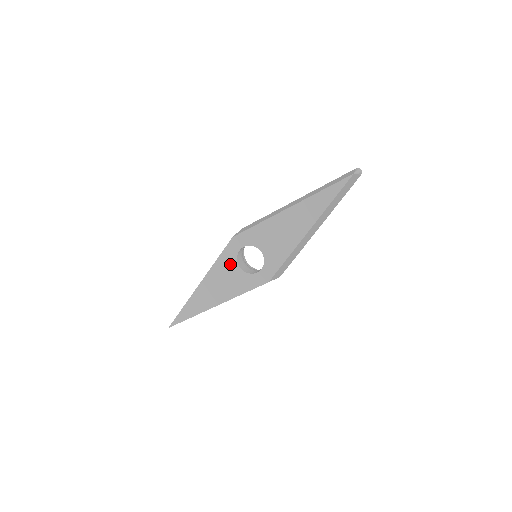
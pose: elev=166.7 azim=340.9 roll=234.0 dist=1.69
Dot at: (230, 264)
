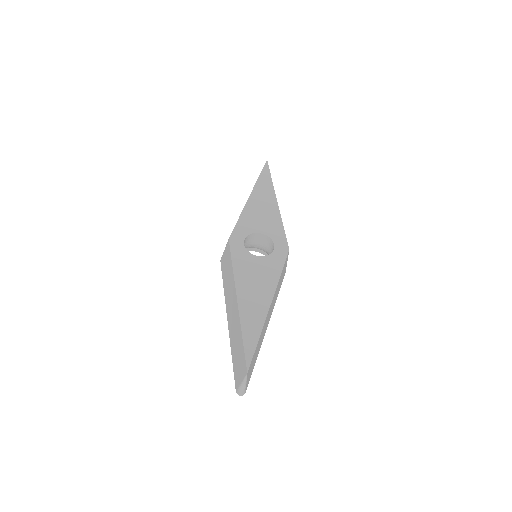
Dot at: (247, 259)
